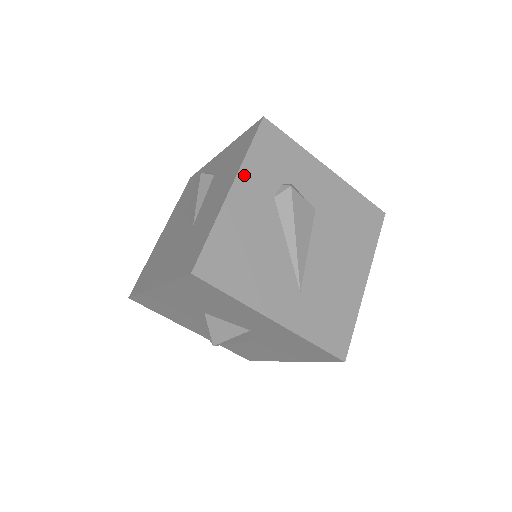
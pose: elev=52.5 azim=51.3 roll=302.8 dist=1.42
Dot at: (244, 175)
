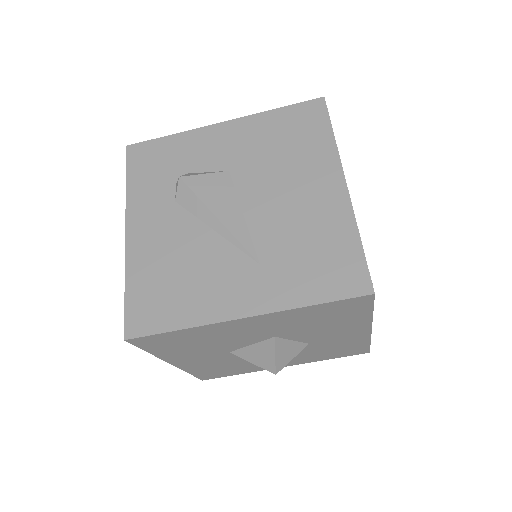
Dot at: (133, 210)
